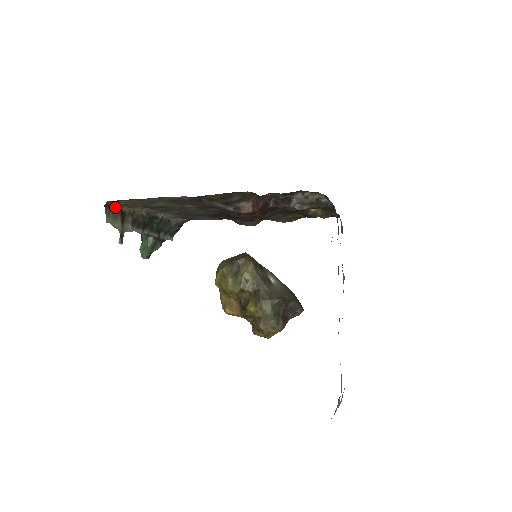
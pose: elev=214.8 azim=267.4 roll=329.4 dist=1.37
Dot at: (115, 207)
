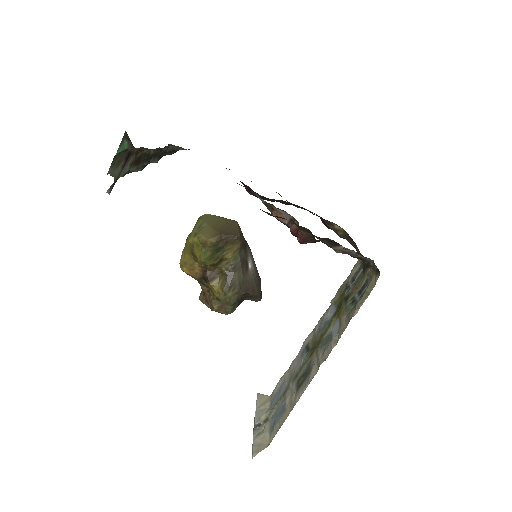
Dot at: (125, 150)
